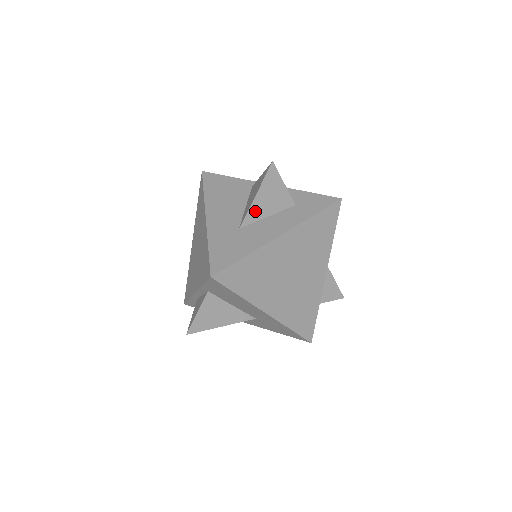
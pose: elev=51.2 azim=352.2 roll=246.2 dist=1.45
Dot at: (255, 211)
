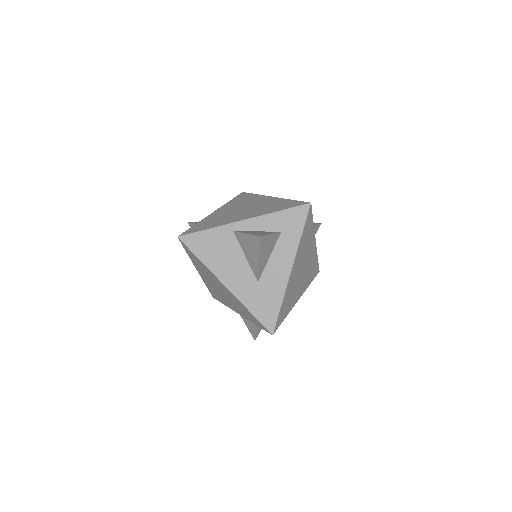
Dot at: (262, 265)
